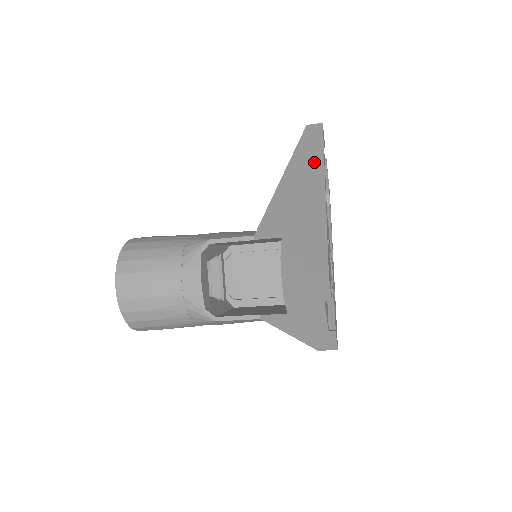
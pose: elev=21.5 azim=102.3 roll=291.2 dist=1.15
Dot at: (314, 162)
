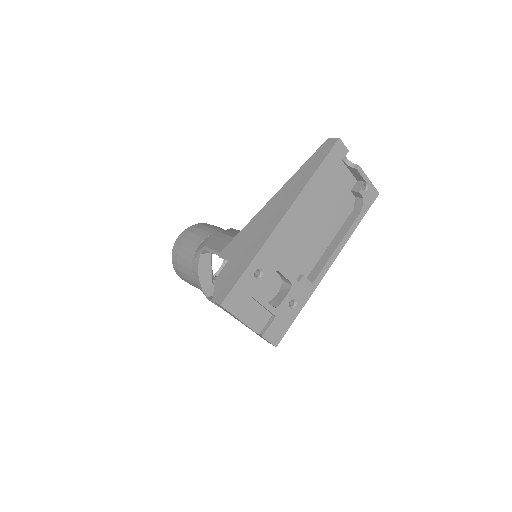
Dot at: (296, 189)
